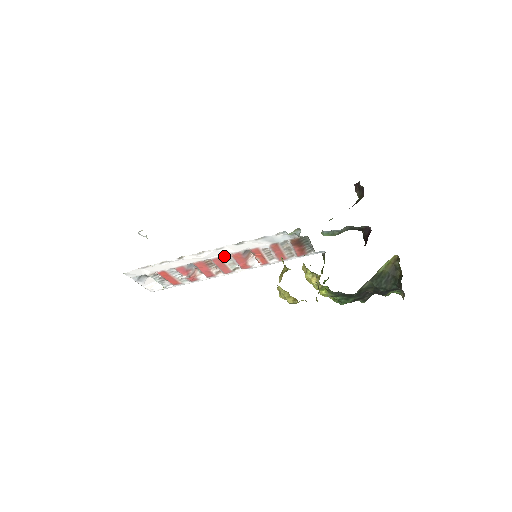
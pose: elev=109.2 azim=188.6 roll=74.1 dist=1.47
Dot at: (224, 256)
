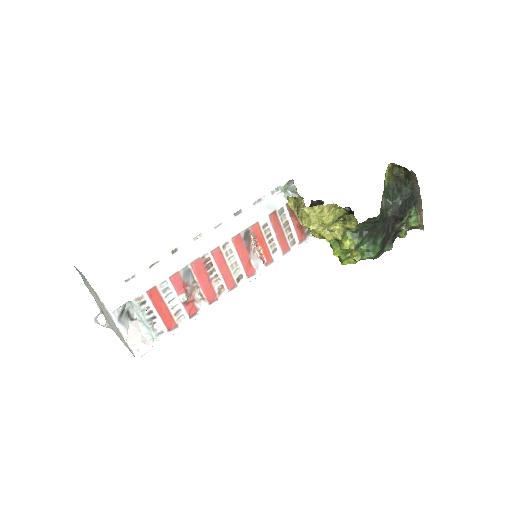
Dot at: (224, 246)
